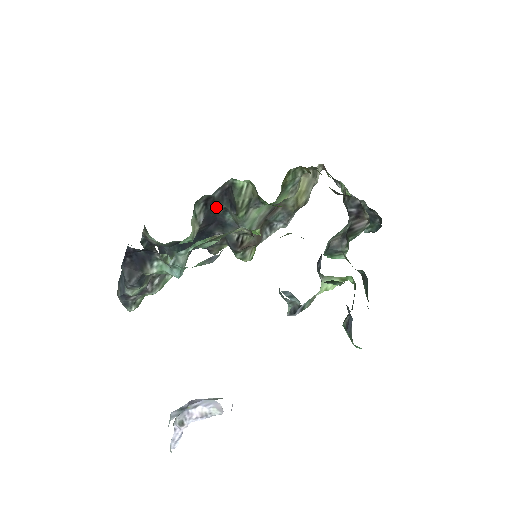
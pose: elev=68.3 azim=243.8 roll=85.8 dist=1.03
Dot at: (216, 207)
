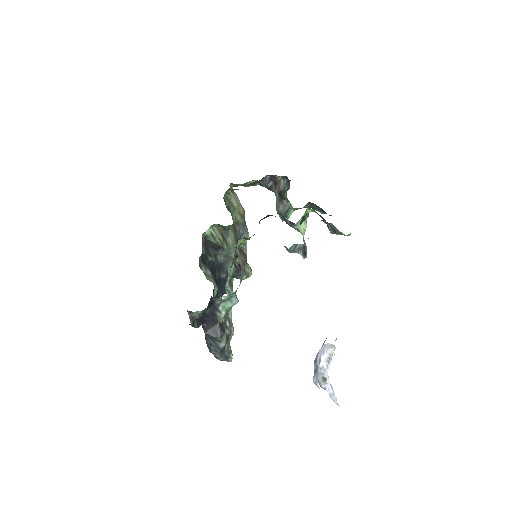
Dot at: (210, 259)
